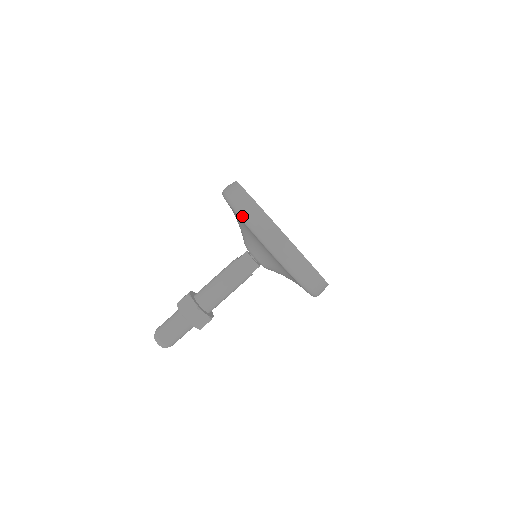
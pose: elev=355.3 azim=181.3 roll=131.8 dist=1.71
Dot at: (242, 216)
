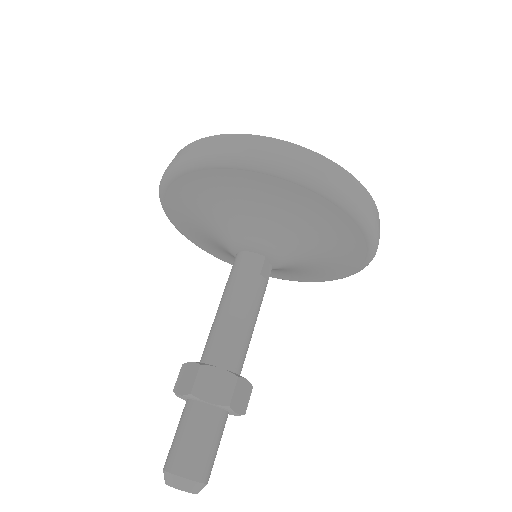
Dot at: (169, 172)
